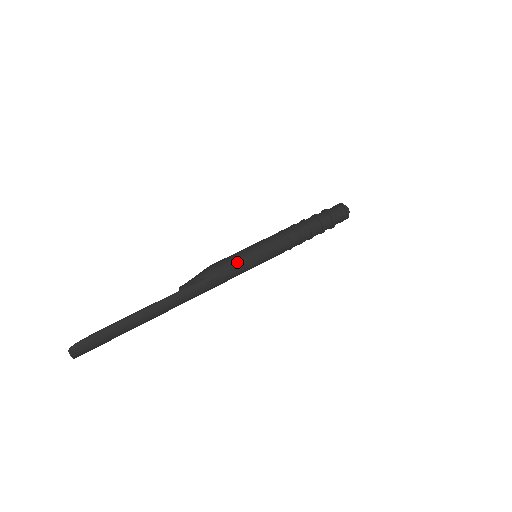
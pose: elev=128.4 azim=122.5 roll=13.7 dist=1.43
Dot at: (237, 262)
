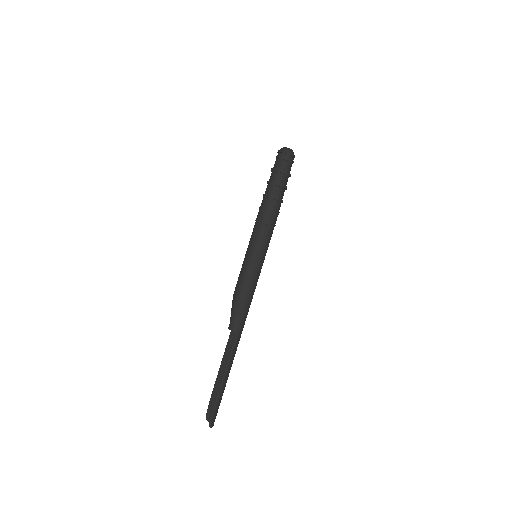
Dot at: (253, 279)
